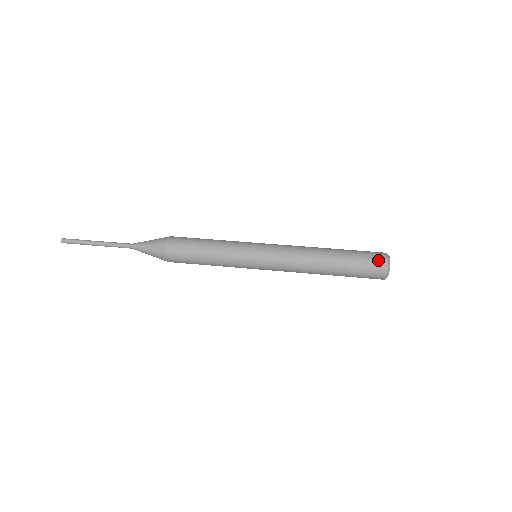
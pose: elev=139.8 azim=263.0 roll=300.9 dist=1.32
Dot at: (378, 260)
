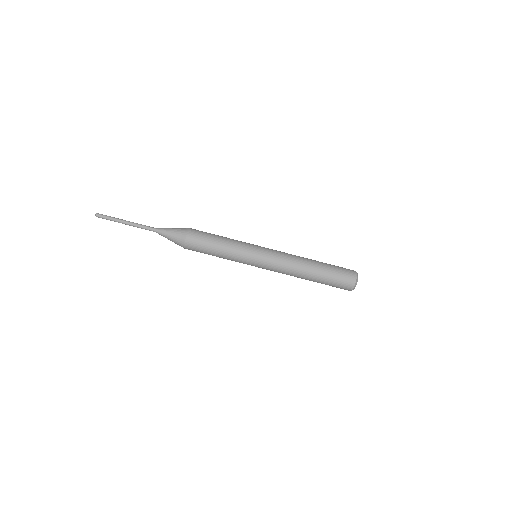
Dot at: (348, 281)
